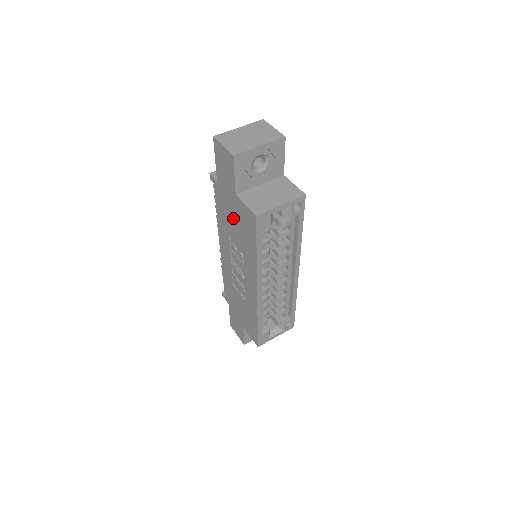
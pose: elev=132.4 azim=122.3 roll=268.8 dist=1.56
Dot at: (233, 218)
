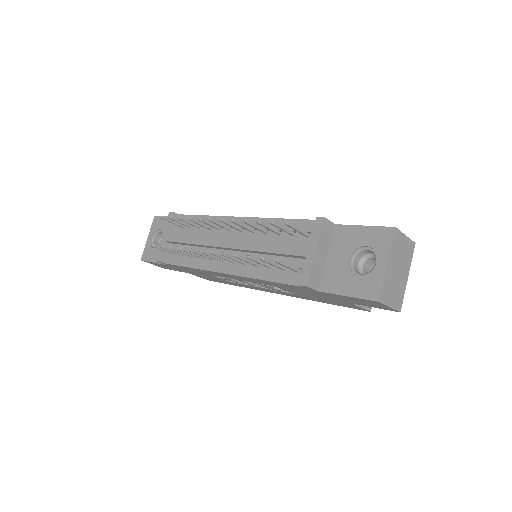
Dot at: (311, 295)
